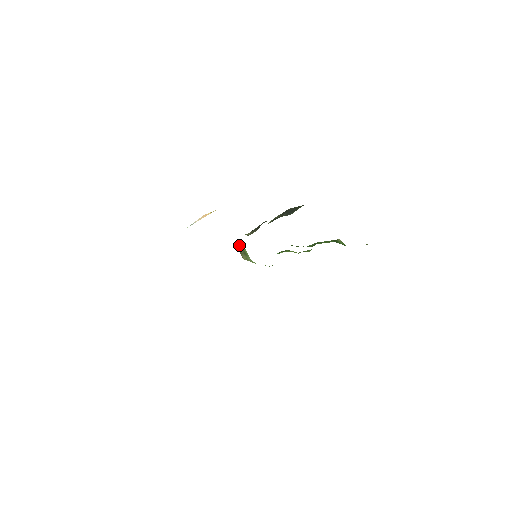
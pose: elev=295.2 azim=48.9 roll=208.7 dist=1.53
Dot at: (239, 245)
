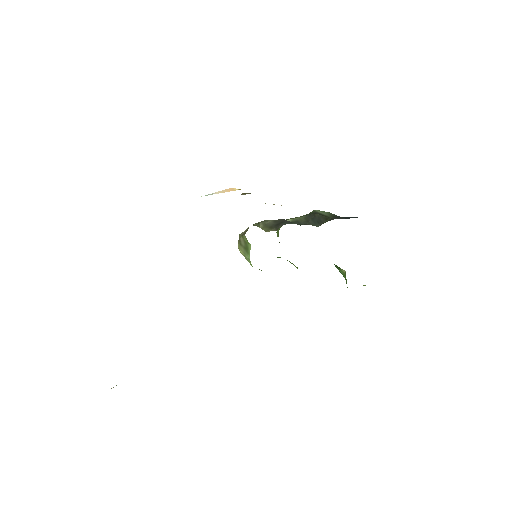
Dot at: (246, 238)
